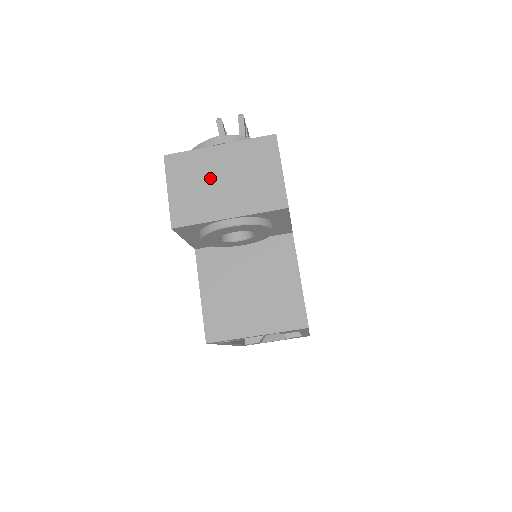
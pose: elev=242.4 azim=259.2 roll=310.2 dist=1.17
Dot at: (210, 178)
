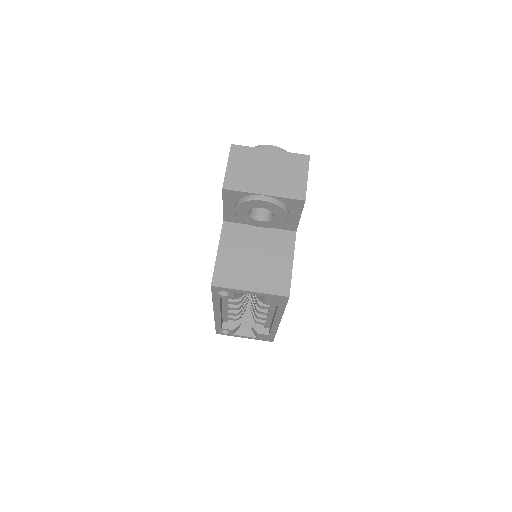
Dot at: (258, 167)
